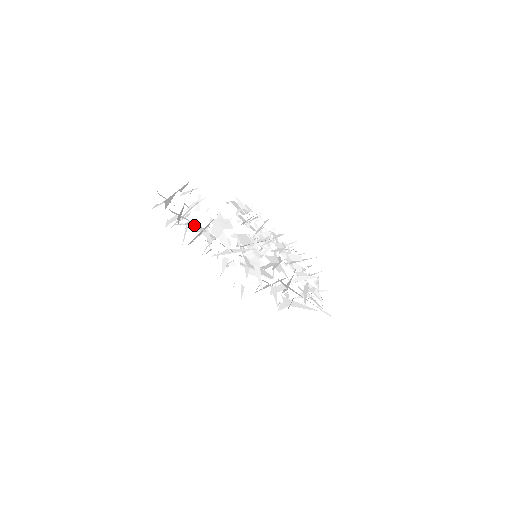
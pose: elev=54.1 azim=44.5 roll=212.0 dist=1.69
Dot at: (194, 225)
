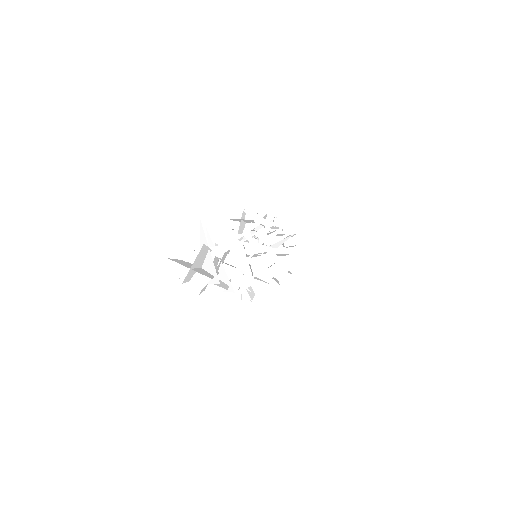
Dot at: occluded
